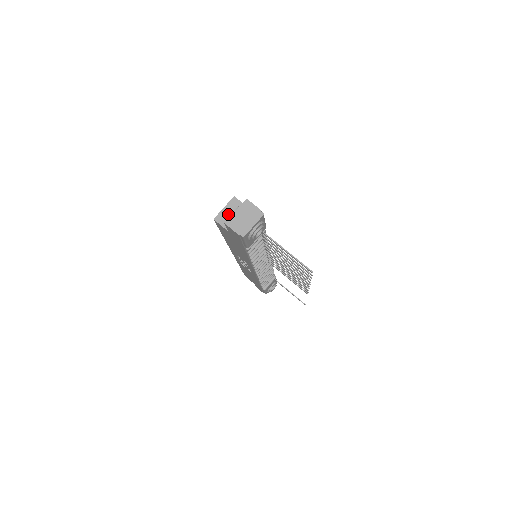
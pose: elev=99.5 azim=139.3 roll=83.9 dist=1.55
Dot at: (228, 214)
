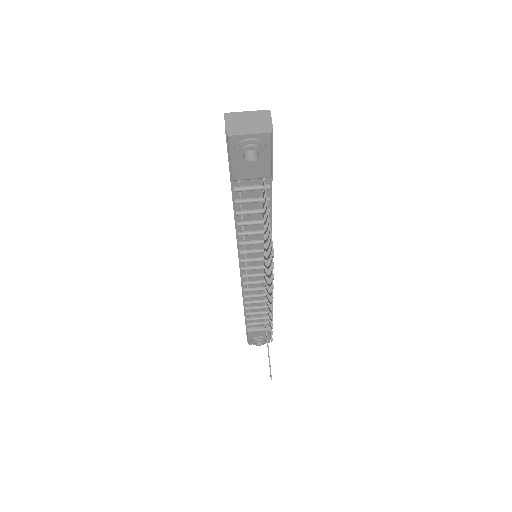
Dot at: occluded
